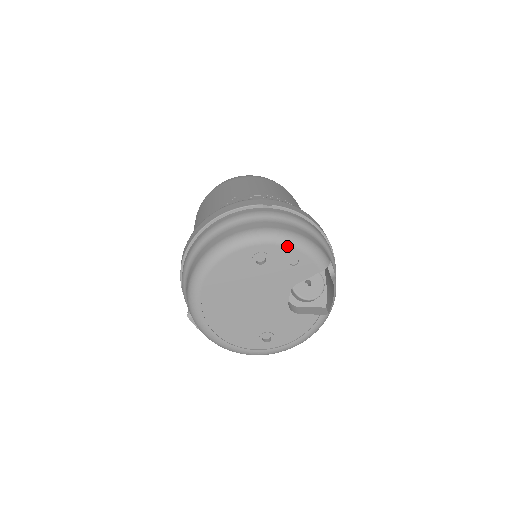
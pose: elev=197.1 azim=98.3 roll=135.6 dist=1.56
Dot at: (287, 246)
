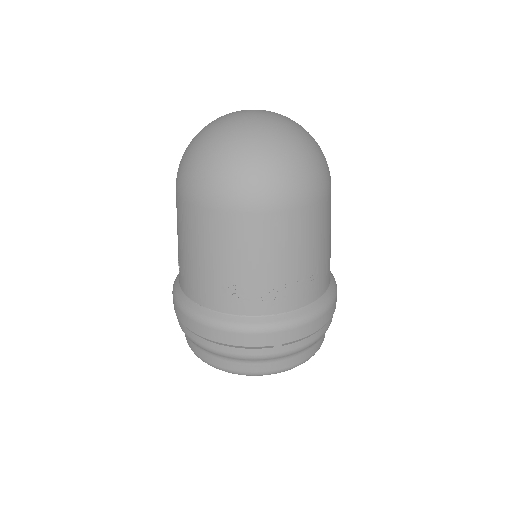
Dot at: occluded
